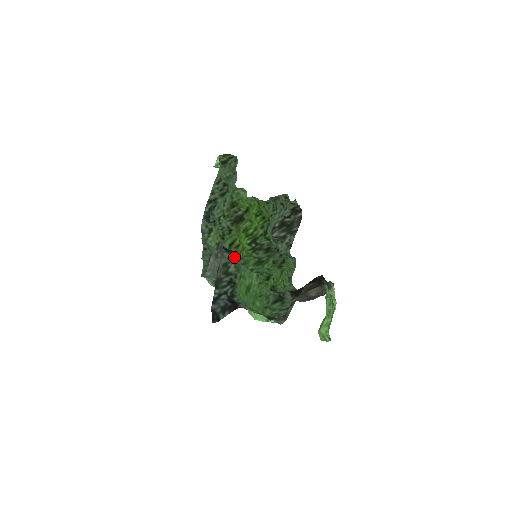
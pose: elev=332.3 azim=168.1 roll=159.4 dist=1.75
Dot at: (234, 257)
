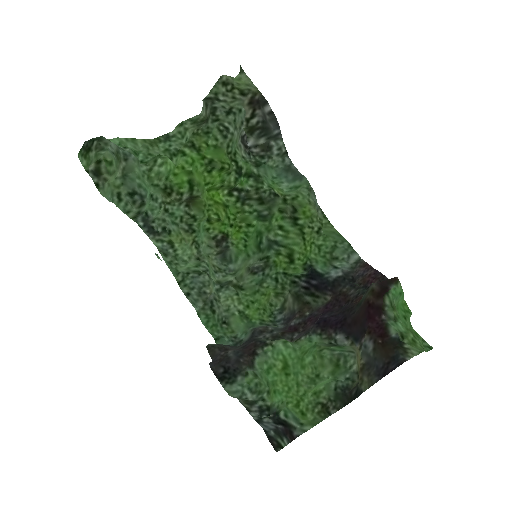
Dot at: (242, 385)
